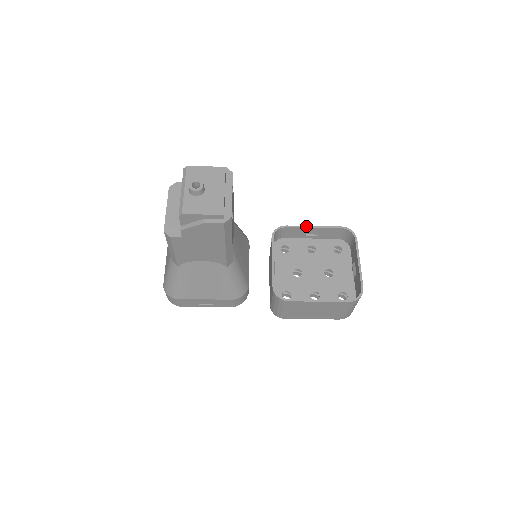
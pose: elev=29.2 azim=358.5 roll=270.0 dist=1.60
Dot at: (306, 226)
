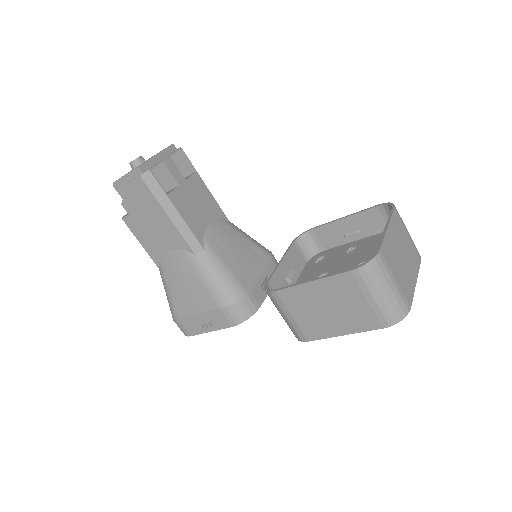
Dot at: (335, 220)
